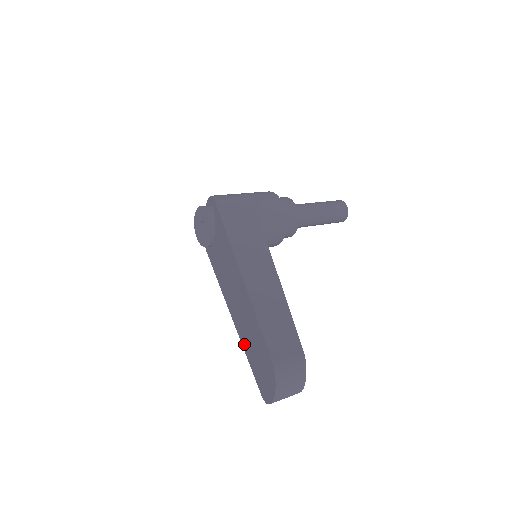
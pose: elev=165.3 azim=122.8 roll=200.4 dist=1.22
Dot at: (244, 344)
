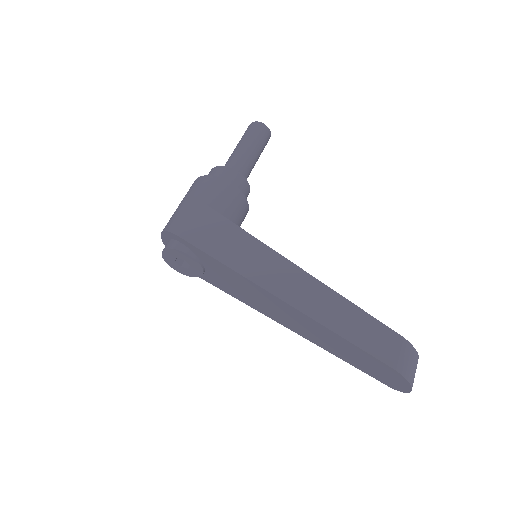
Dot at: (331, 352)
